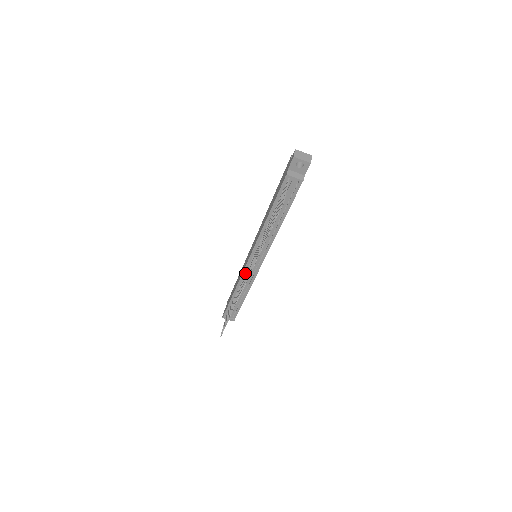
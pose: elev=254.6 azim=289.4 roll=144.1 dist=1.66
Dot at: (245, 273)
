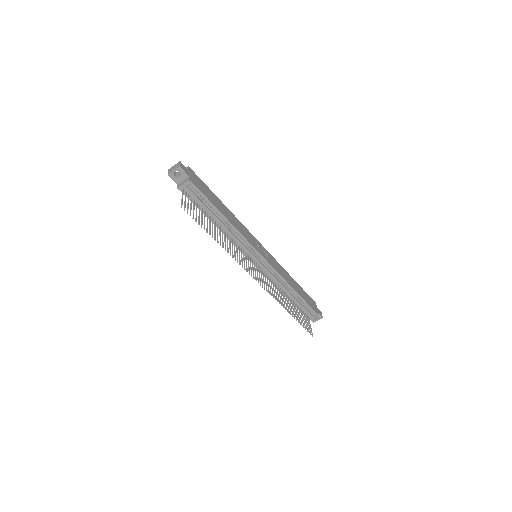
Dot at: (266, 275)
